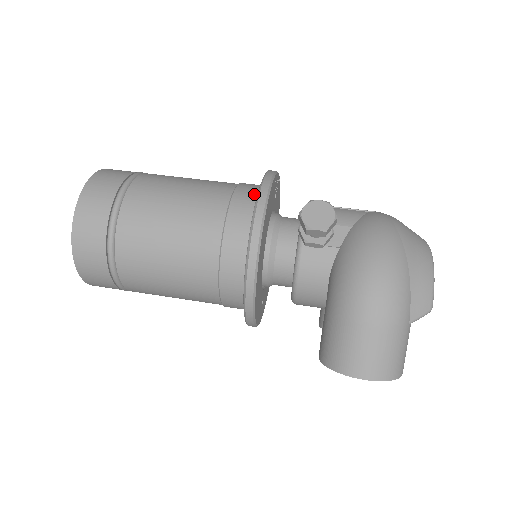
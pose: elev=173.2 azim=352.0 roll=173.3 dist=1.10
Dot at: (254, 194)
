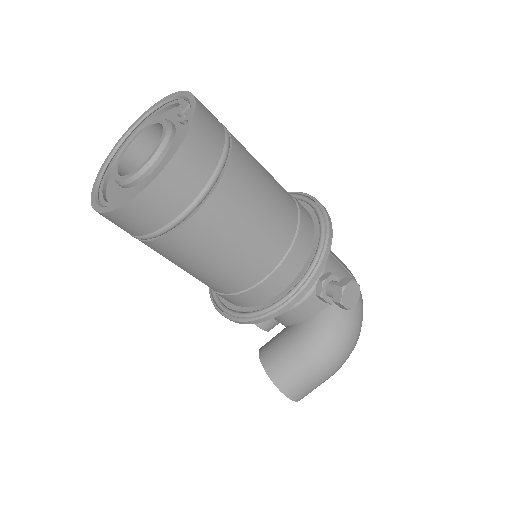
Dot at: (311, 233)
